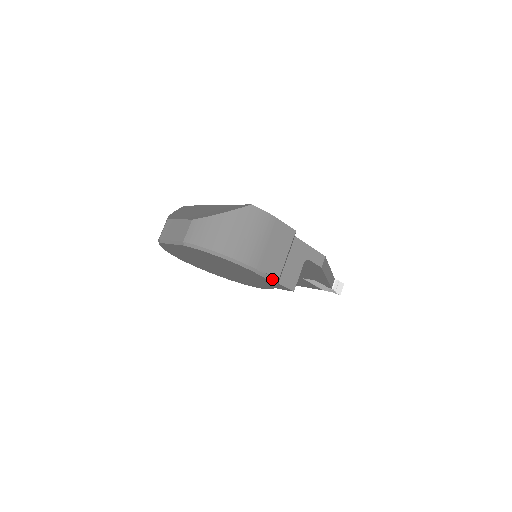
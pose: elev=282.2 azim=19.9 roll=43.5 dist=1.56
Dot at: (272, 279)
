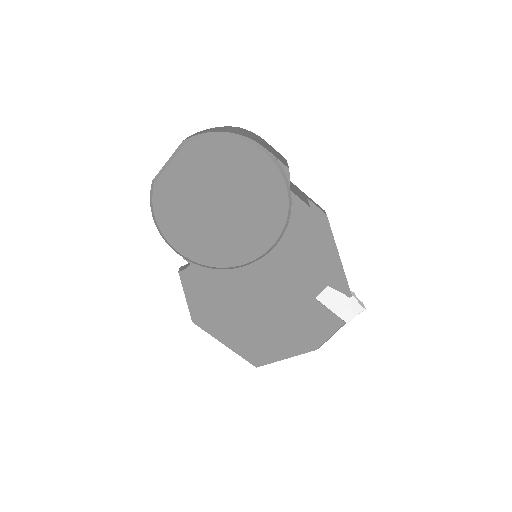
Dot at: (282, 170)
